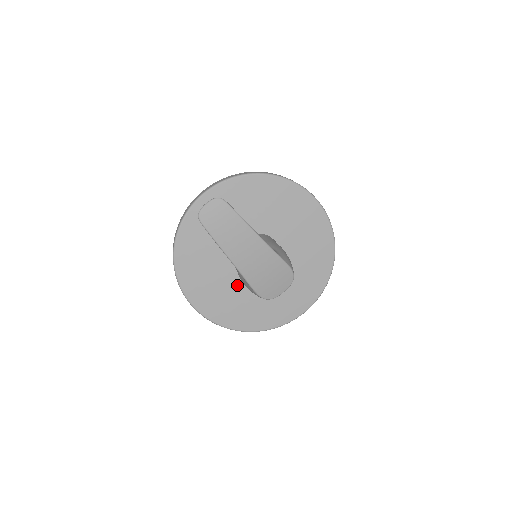
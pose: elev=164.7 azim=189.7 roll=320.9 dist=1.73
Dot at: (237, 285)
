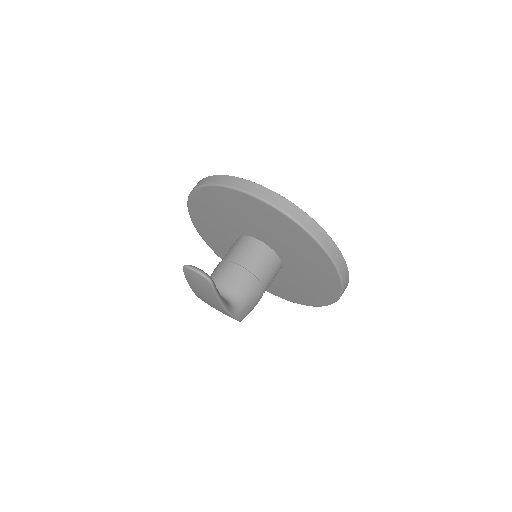
Dot at: (230, 242)
